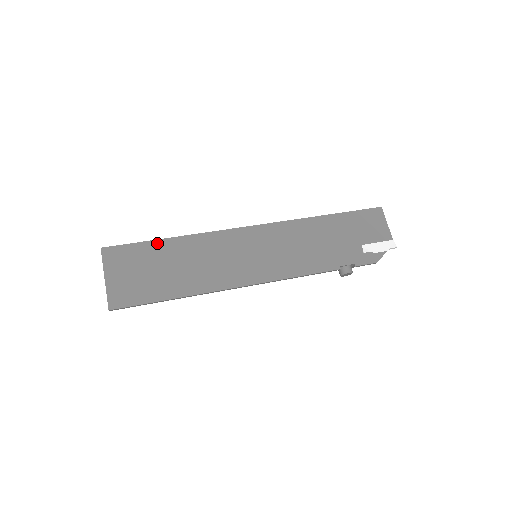
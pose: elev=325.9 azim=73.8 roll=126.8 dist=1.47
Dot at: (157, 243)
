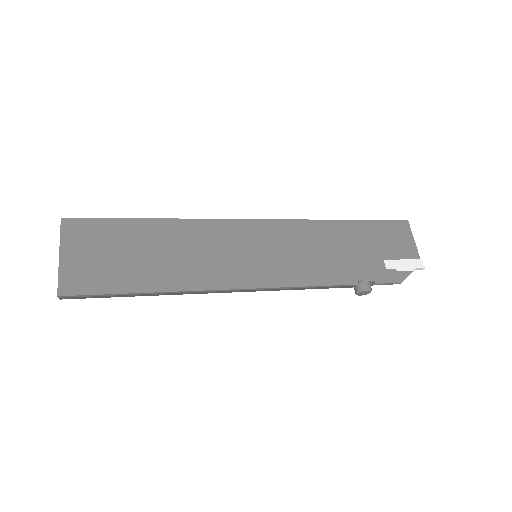
Dot at: (135, 222)
